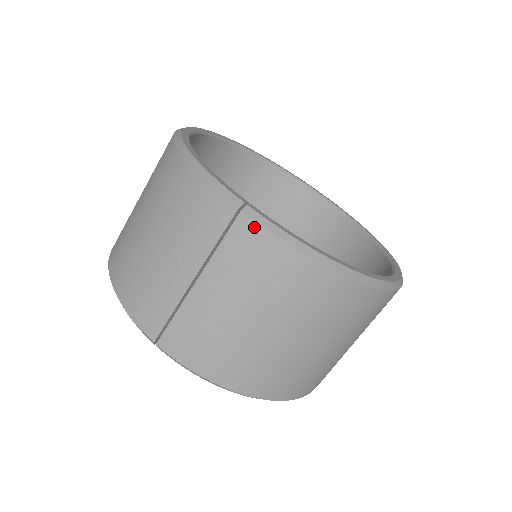
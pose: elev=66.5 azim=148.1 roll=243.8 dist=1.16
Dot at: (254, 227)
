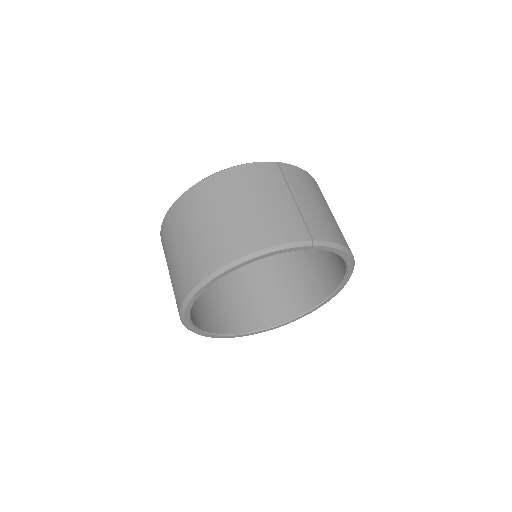
Dot at: (287, 165)
